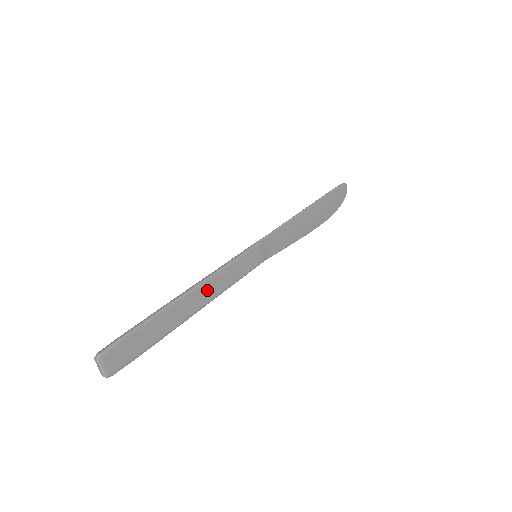
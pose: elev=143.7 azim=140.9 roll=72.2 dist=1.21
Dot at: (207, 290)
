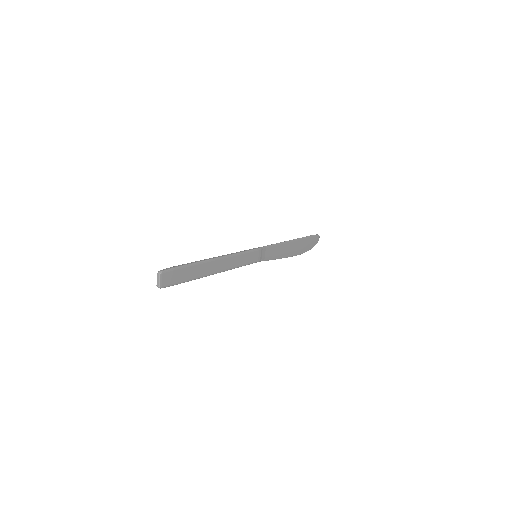
Dot at: (225, 263)
